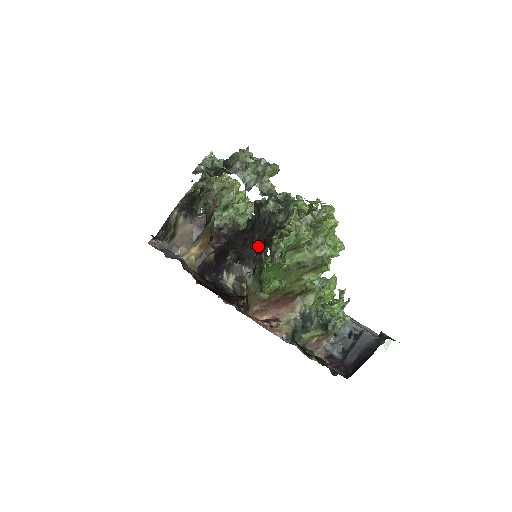
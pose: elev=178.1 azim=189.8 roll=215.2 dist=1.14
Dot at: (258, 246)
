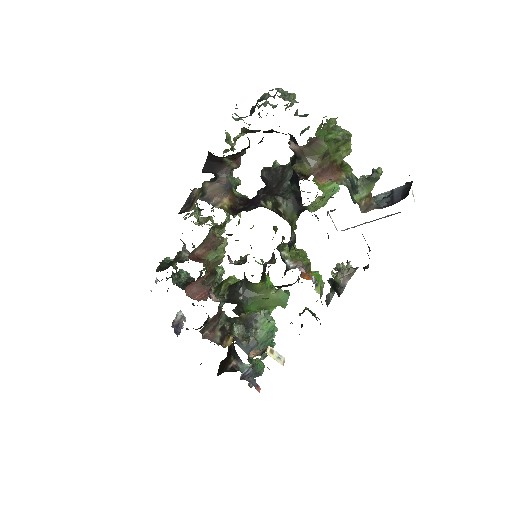
Dot at: (280, 186)
